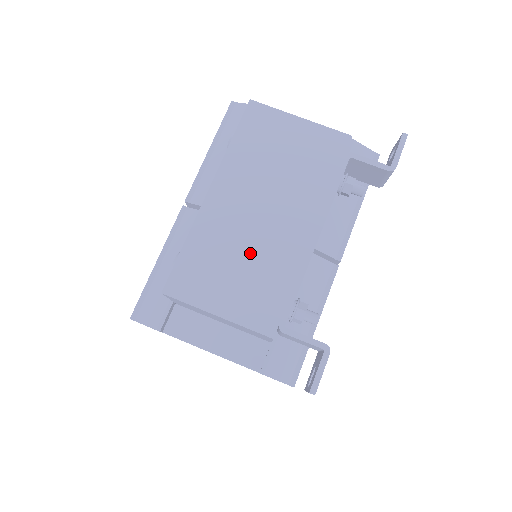
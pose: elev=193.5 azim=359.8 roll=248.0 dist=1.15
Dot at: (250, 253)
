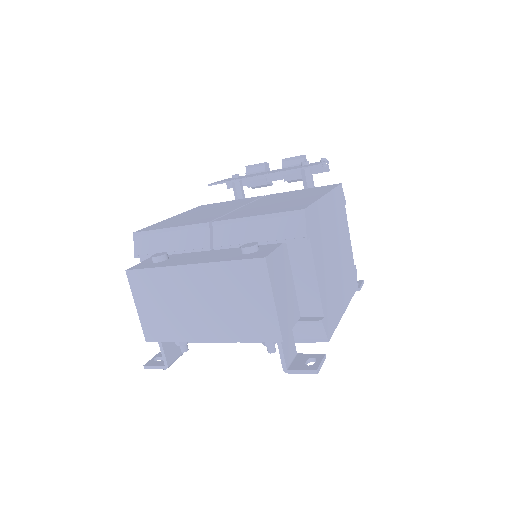
Dot at: (174, 309)
